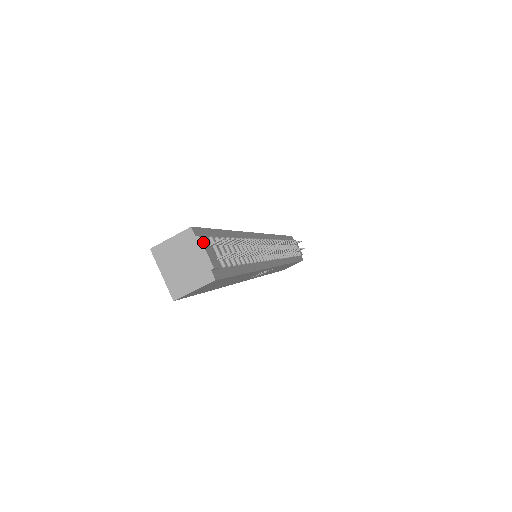
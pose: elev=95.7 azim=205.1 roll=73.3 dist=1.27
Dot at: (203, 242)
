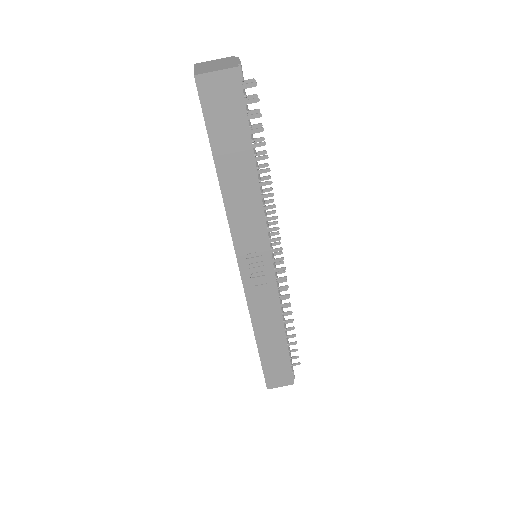
Dot at: occluded
